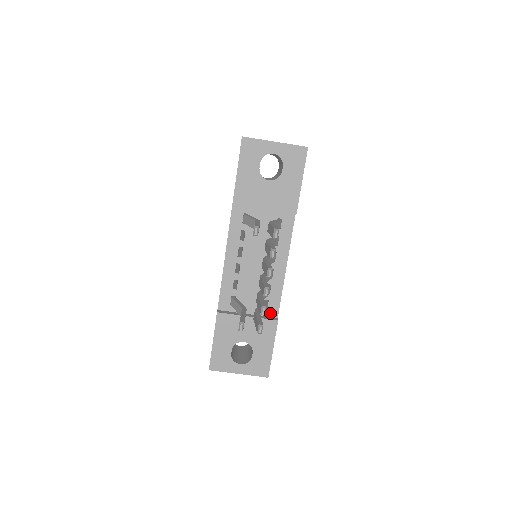
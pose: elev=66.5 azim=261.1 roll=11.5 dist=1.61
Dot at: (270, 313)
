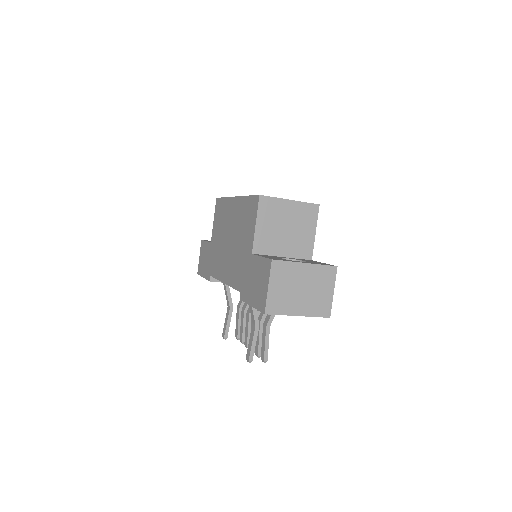
Dot at: occluded
